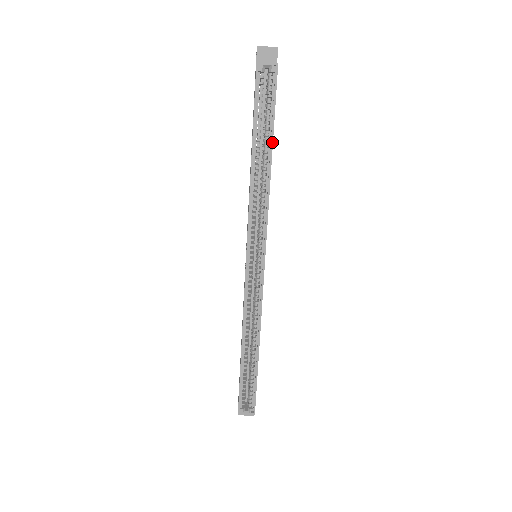
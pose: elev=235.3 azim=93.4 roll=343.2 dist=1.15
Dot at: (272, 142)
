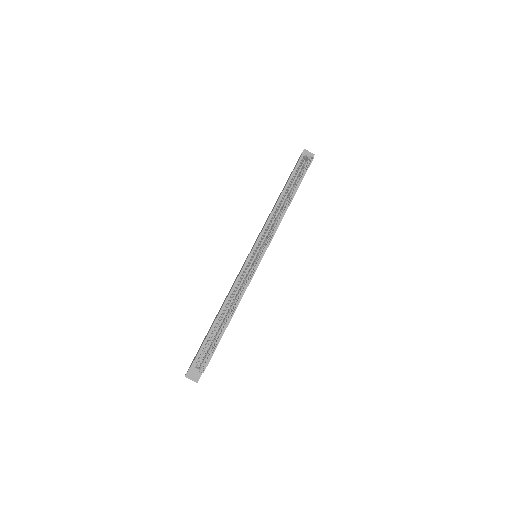
Dot at: (296, 191)
